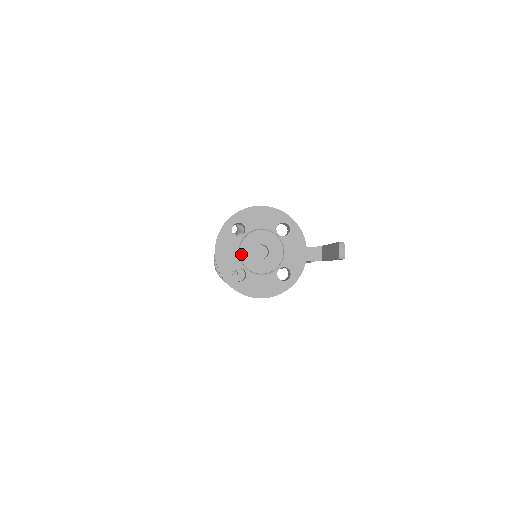
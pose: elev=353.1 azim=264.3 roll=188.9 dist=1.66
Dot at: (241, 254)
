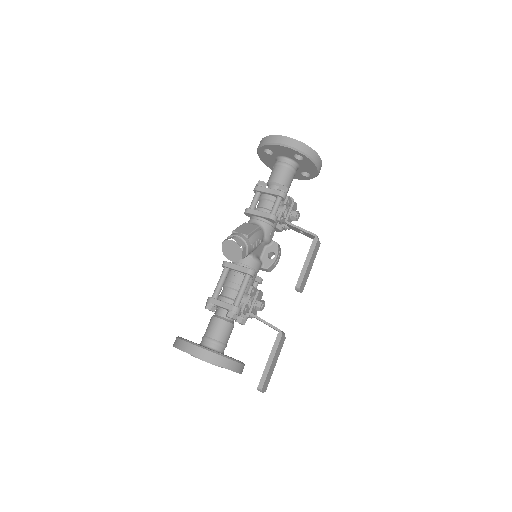
Dot at: occluded
